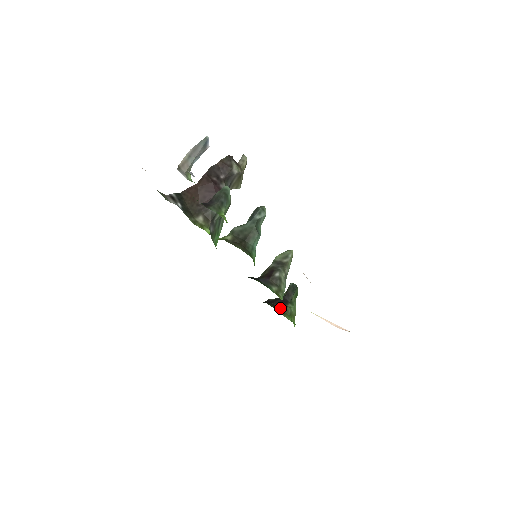
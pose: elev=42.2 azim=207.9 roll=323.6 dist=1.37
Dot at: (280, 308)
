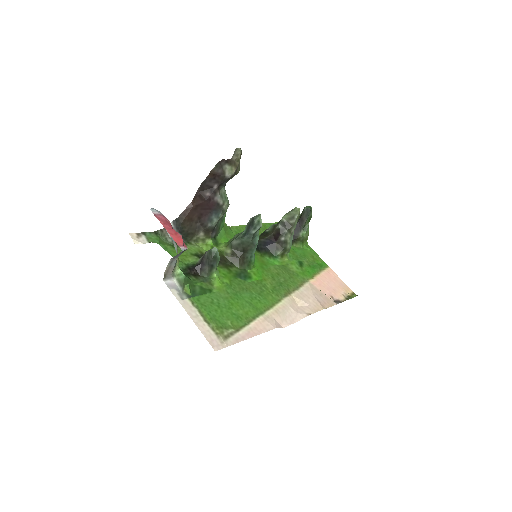
Dot at: occluded
